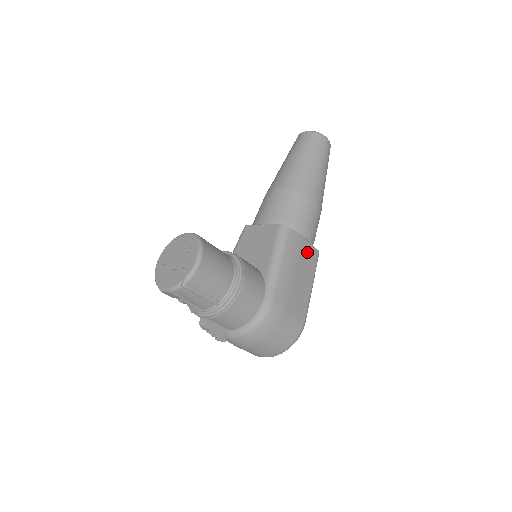
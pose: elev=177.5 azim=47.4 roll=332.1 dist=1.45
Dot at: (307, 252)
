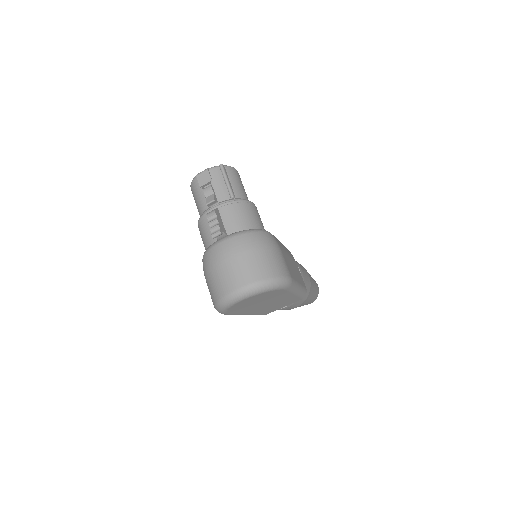
Dot at: (299, 272)
